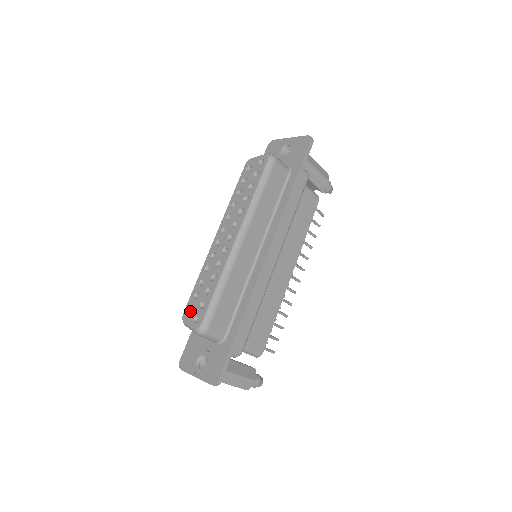
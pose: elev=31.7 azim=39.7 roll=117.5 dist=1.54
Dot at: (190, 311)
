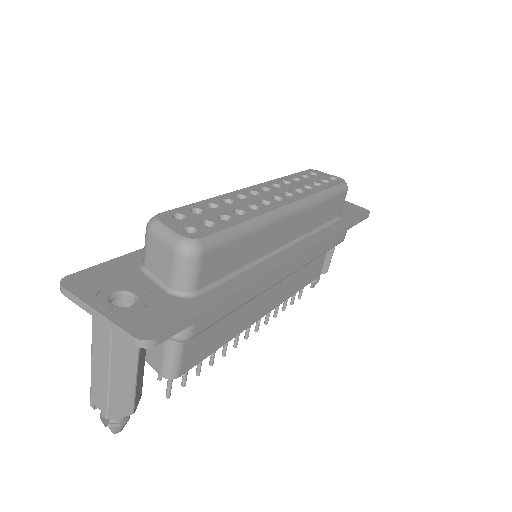
Dot at: (174, 218)
